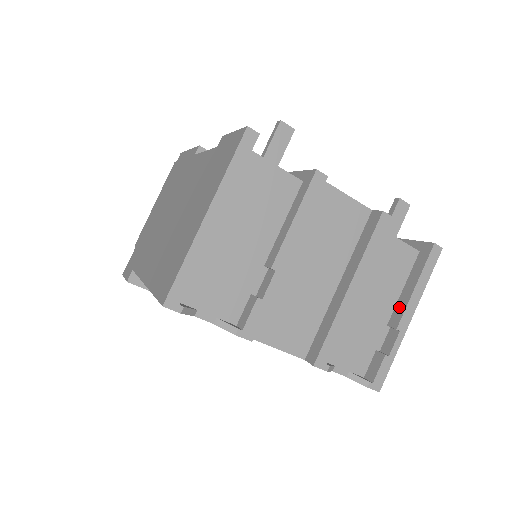
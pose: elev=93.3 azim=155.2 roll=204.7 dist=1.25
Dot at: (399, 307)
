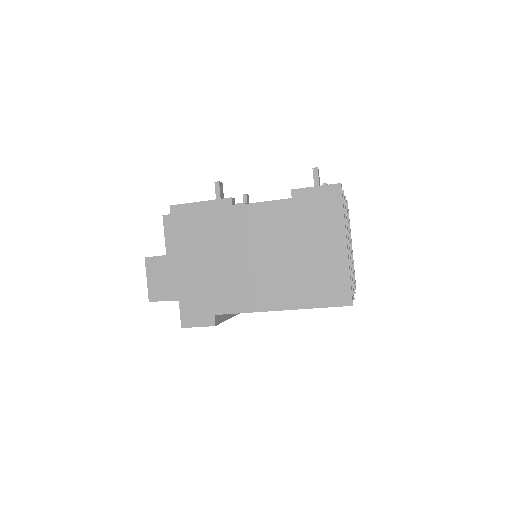
Dot at: occluded
